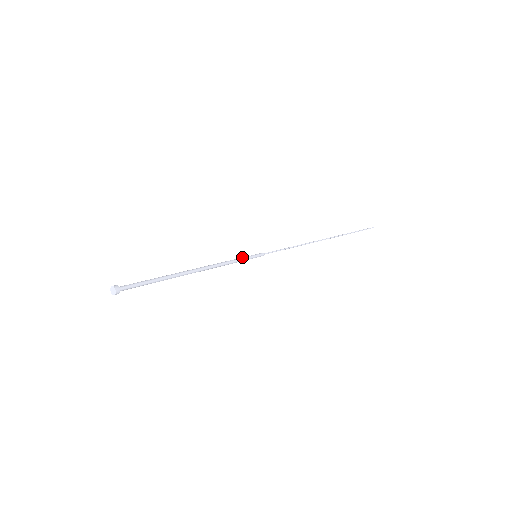
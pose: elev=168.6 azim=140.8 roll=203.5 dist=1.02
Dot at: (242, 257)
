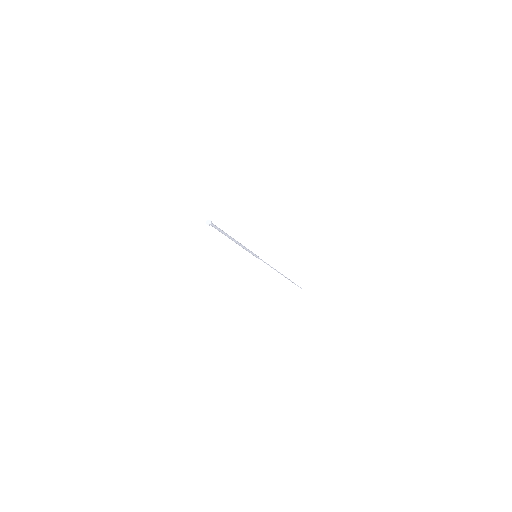
Dot at: (251, 251)
